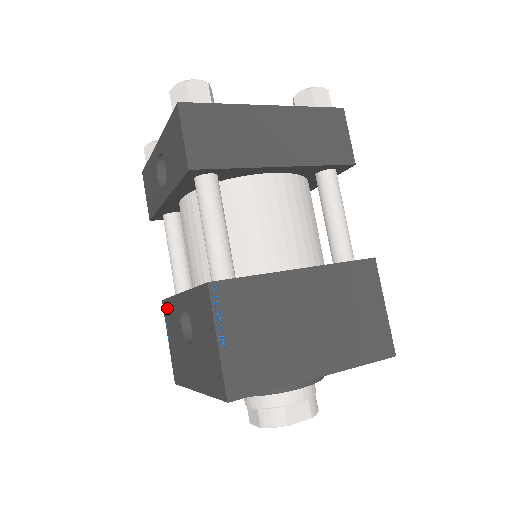
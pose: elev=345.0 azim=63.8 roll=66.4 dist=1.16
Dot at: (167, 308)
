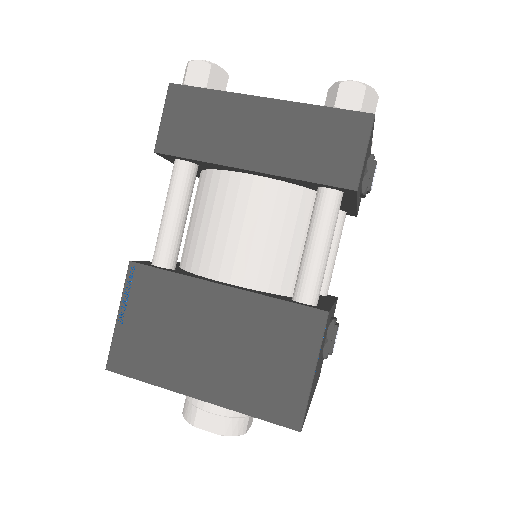
Dot at: occluded
